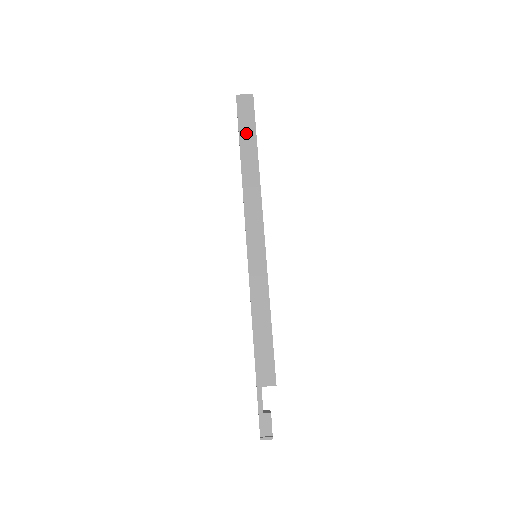
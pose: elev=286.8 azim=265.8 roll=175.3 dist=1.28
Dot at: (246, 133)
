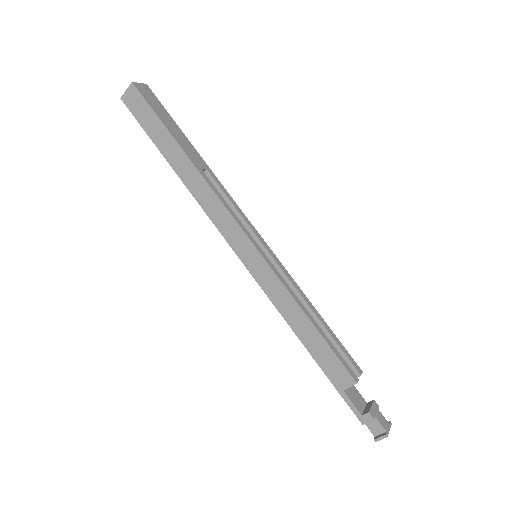
Dot at: (156, 133)
